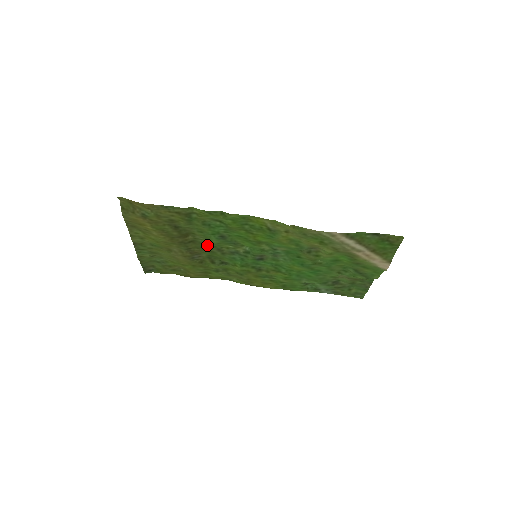
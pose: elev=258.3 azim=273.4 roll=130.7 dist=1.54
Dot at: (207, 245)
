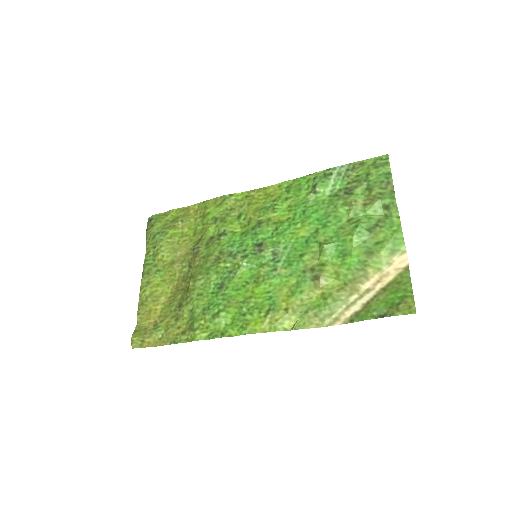
Dot at: (205, 269)
